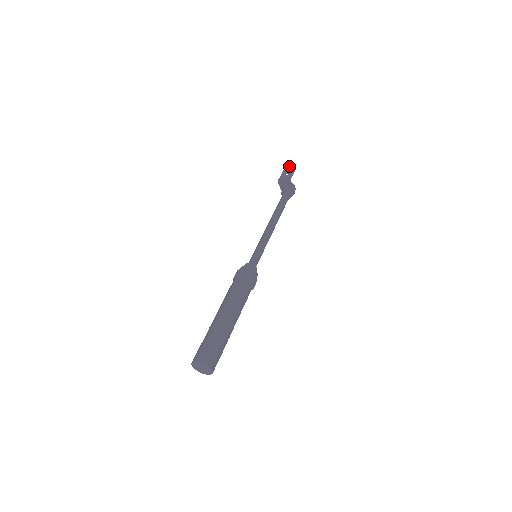
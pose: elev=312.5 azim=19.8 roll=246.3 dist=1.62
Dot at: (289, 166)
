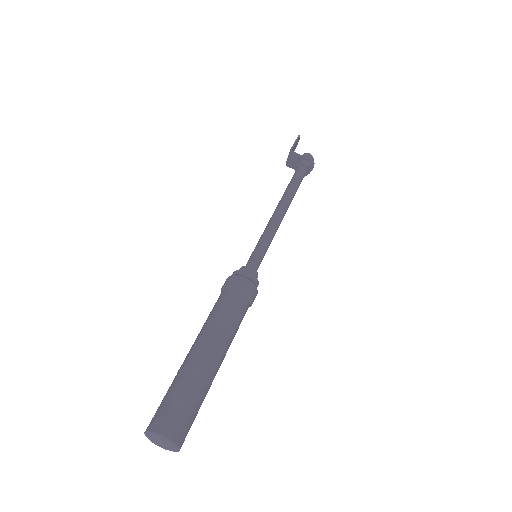
Dot at: occluded
